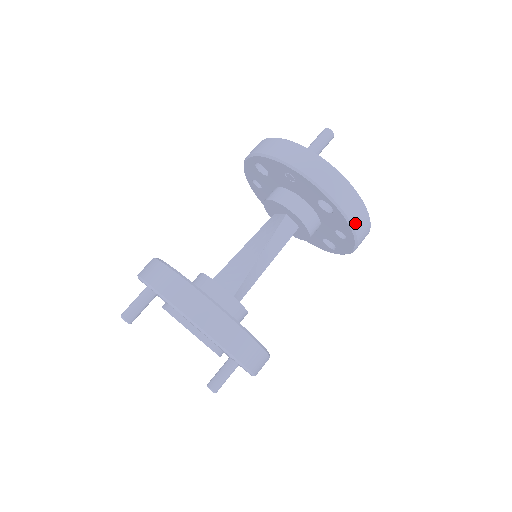
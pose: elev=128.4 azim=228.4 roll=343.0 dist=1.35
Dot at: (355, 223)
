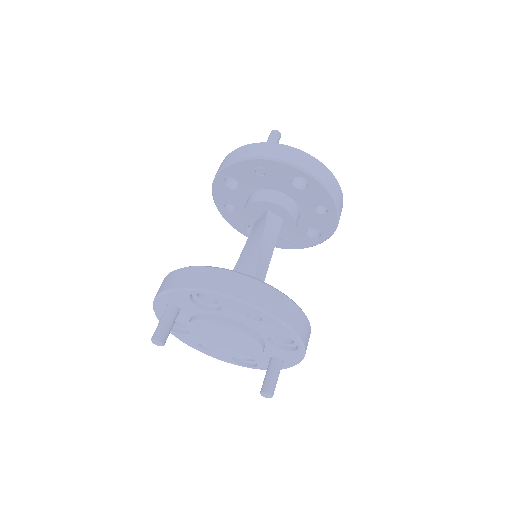
Dot at: (330, 187)
